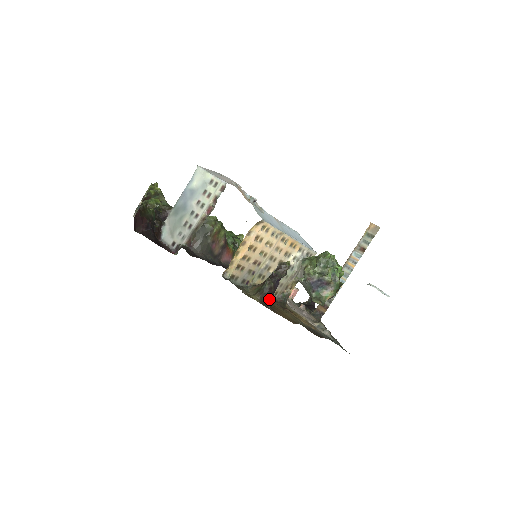
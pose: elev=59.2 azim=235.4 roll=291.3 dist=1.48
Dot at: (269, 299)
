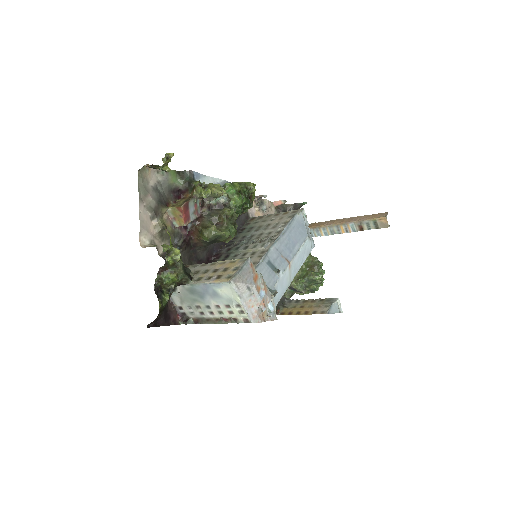
Dot at: occluded
